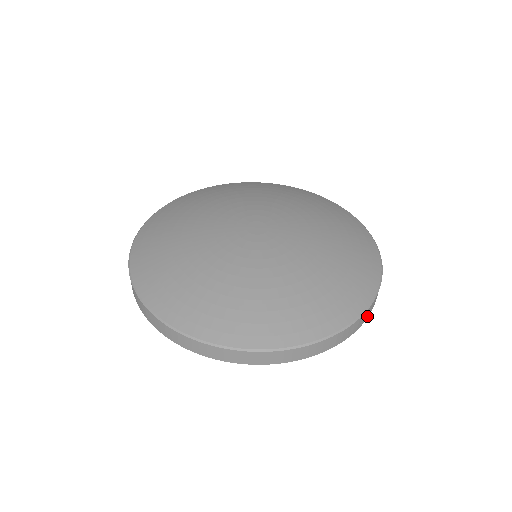
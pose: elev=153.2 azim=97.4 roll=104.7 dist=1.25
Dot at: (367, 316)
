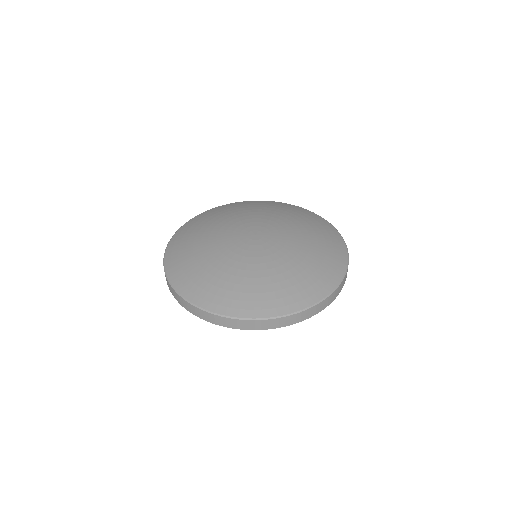
Dot at: (322, 308)
